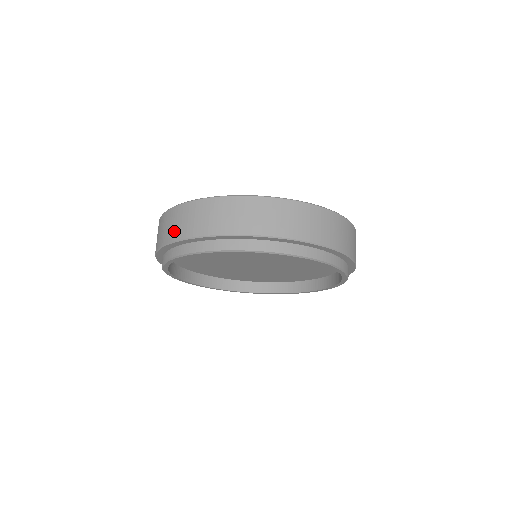
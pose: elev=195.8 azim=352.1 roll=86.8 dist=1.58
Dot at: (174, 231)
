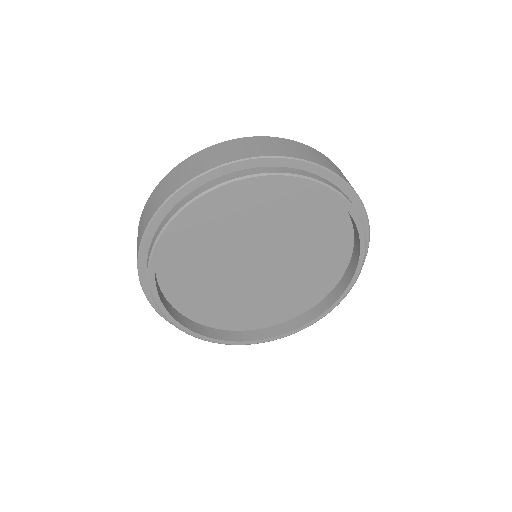
Dot at: (265, 150)
